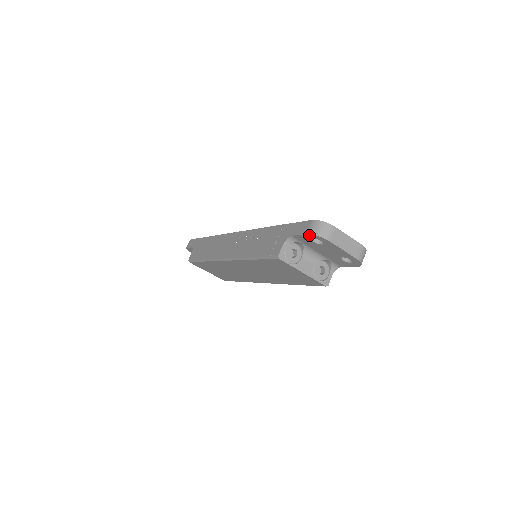
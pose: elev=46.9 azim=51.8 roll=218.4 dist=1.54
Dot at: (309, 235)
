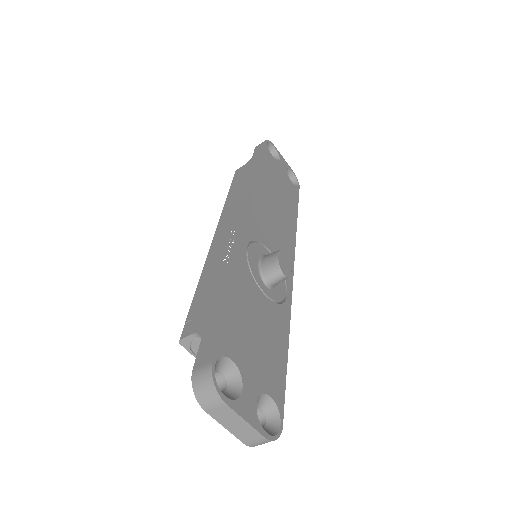
Dot at: (195, 376)
